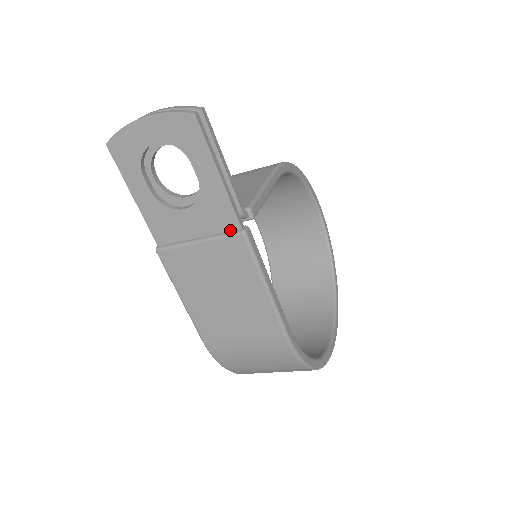
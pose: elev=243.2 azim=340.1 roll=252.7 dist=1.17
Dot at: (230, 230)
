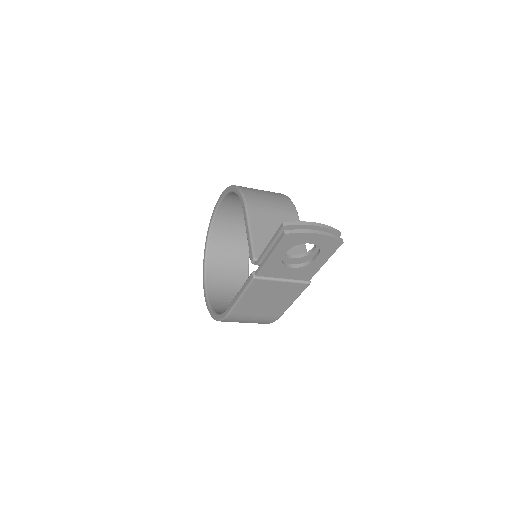
Dot at: (303, 280)
